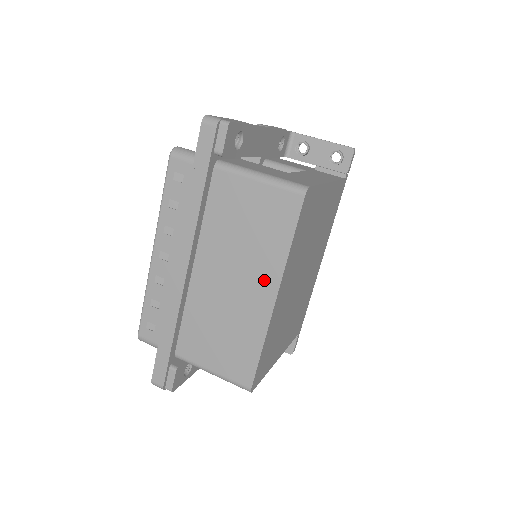
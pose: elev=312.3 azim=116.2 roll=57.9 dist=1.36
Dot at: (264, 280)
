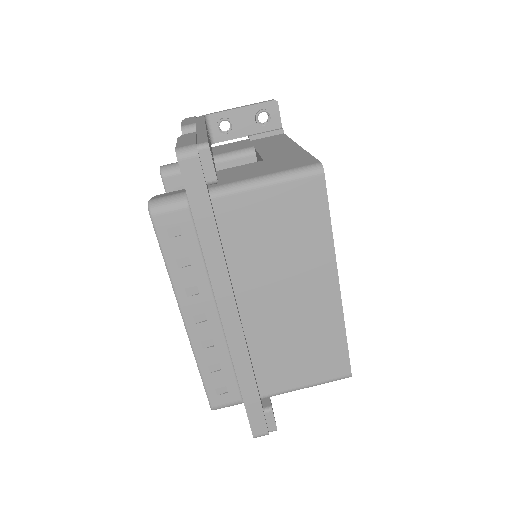
Dot at: (319, 275)
